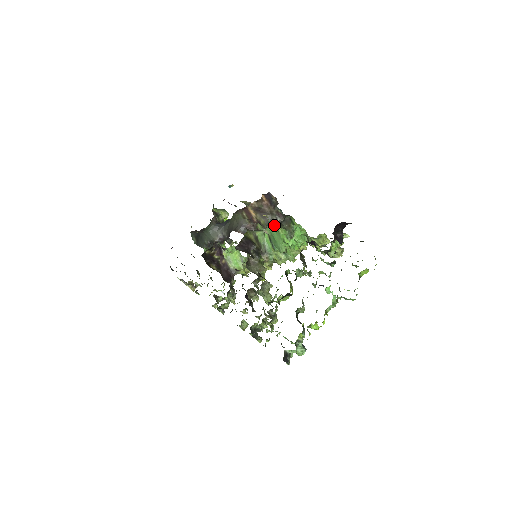
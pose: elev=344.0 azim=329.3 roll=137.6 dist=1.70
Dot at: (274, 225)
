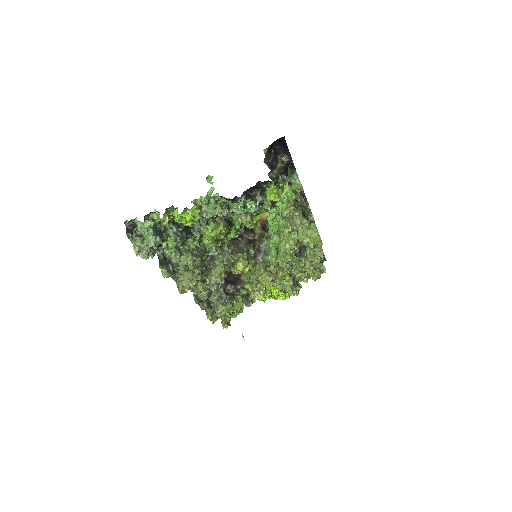
Dot at: occluded
